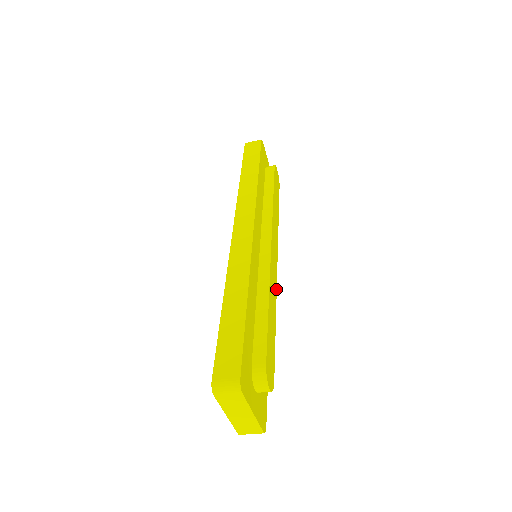
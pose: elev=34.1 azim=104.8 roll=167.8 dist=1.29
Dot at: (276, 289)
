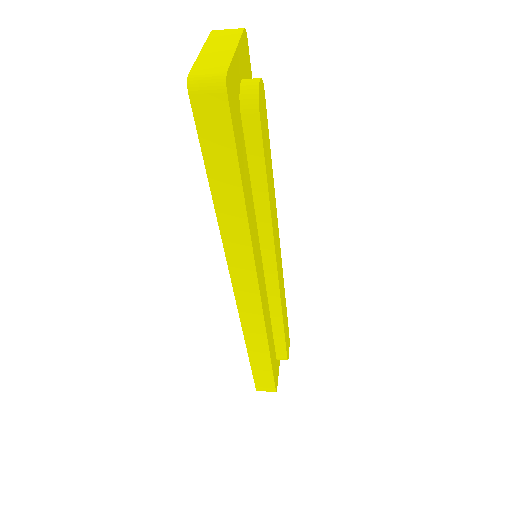
Dot at: occluded
